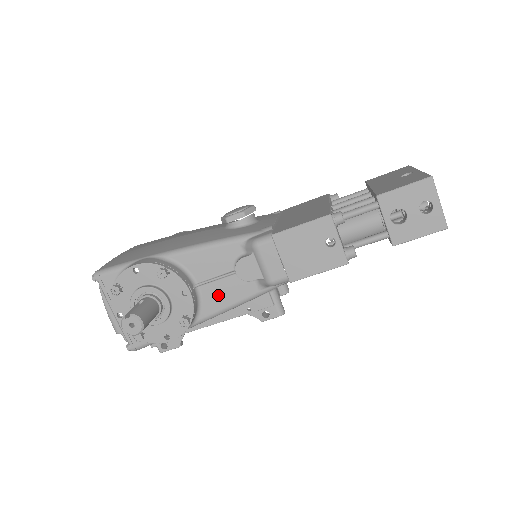
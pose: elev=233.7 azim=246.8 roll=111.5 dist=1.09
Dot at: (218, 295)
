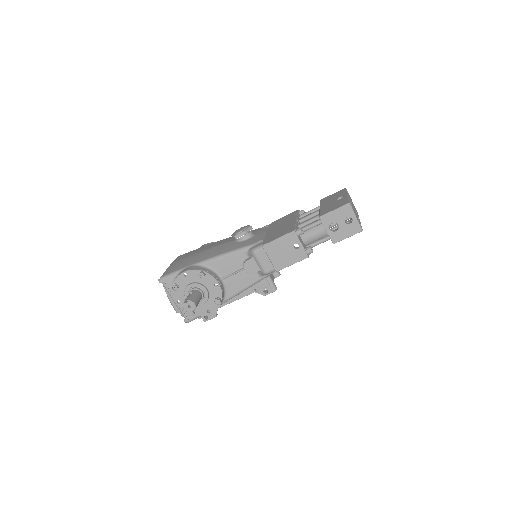
Dot at: (235, 283)
